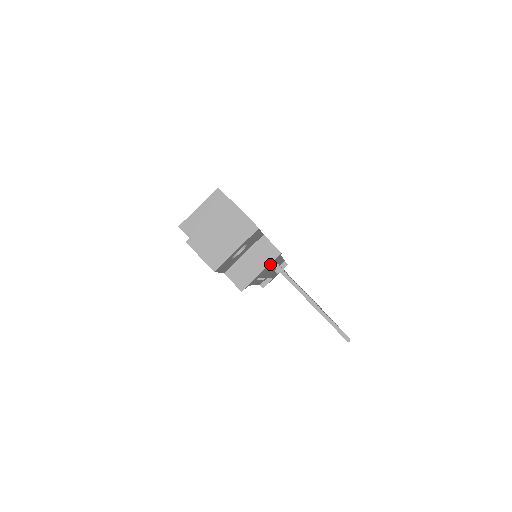
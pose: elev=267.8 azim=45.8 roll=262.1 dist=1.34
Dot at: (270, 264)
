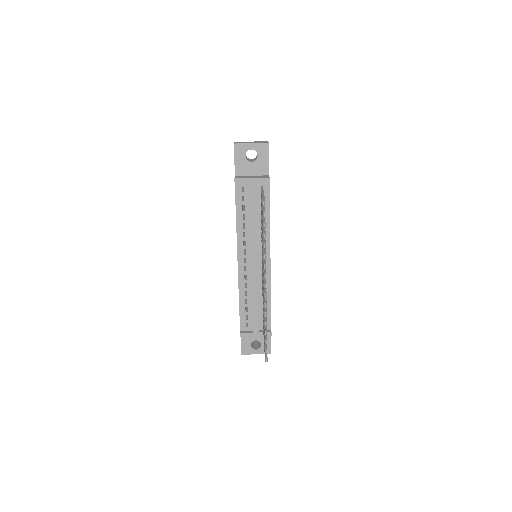
Dot at: (260, 244)
